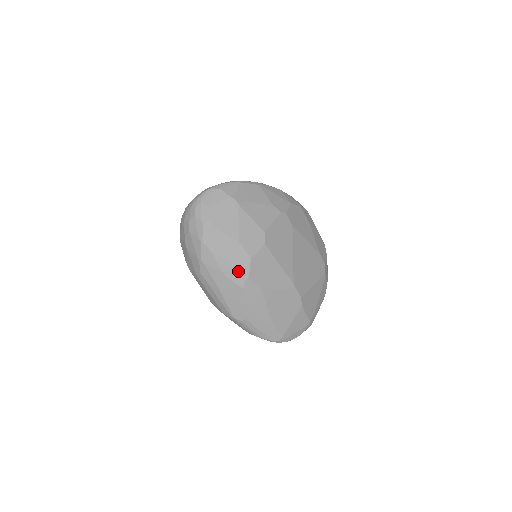
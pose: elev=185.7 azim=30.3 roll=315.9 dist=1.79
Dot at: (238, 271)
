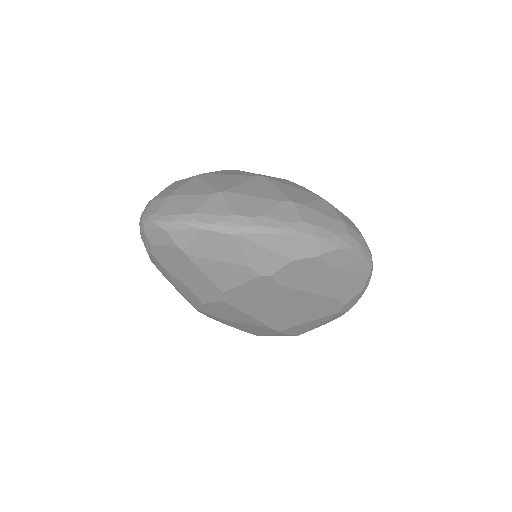
Dot at: (190, 302)
